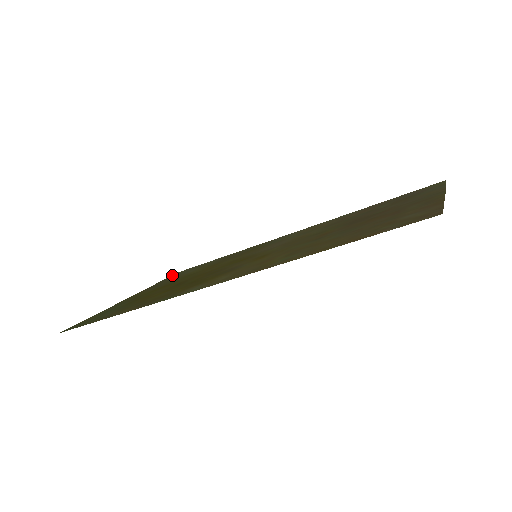
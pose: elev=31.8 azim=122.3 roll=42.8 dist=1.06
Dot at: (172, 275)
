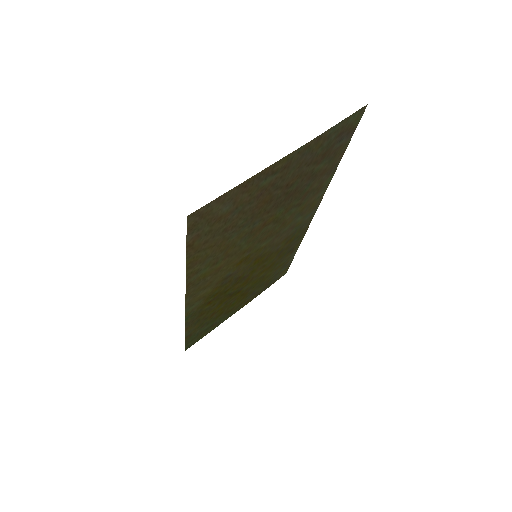
Dot at: (281, 276)
